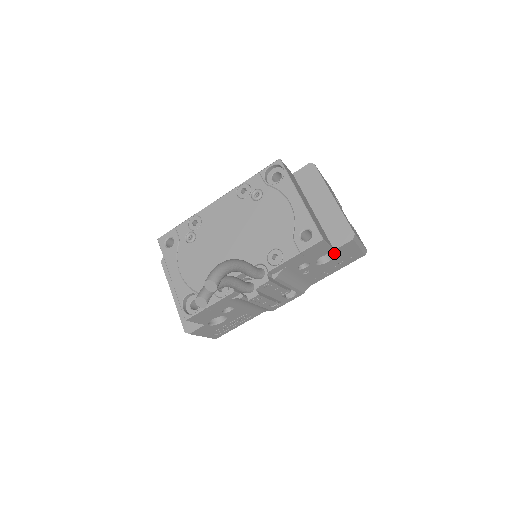
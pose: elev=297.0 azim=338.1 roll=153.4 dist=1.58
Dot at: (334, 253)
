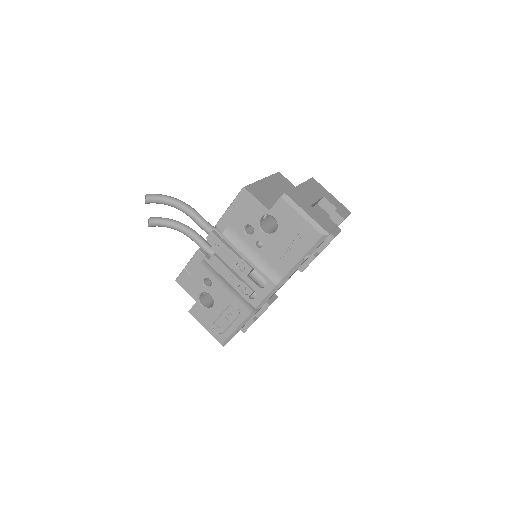
Dot at: (275, 218)
